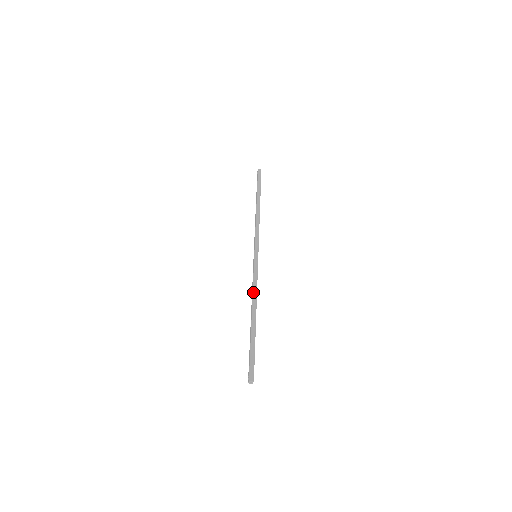
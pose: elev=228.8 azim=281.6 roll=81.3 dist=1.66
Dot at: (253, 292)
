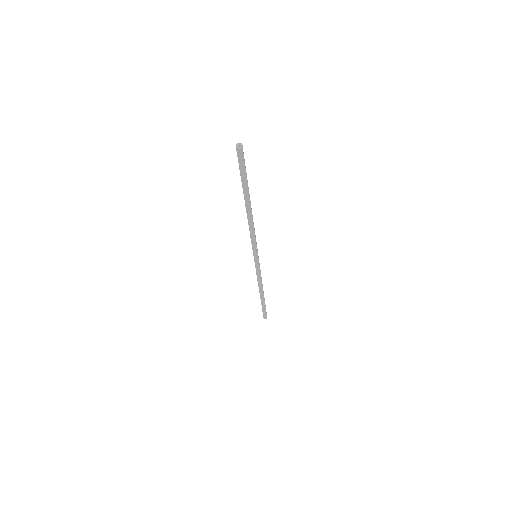
Dot at: occluded
